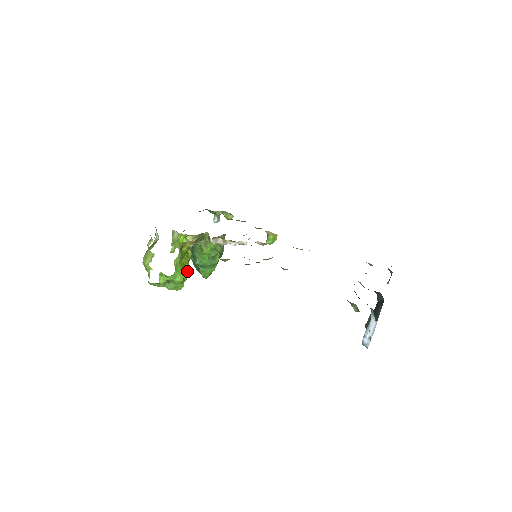
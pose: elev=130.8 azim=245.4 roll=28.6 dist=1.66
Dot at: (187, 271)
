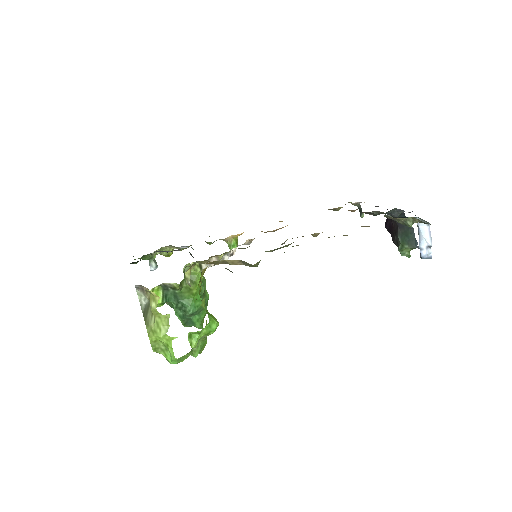
Dot at: occluded
